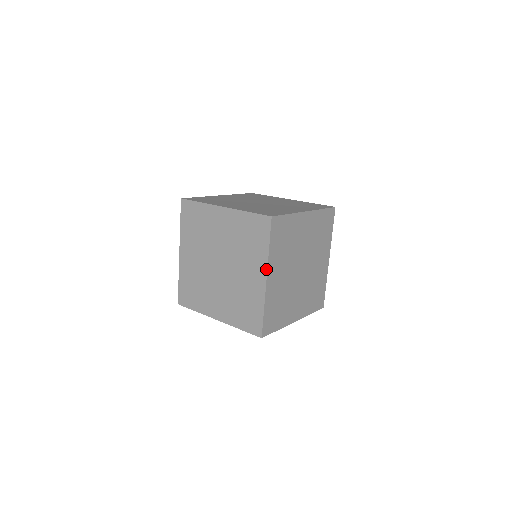
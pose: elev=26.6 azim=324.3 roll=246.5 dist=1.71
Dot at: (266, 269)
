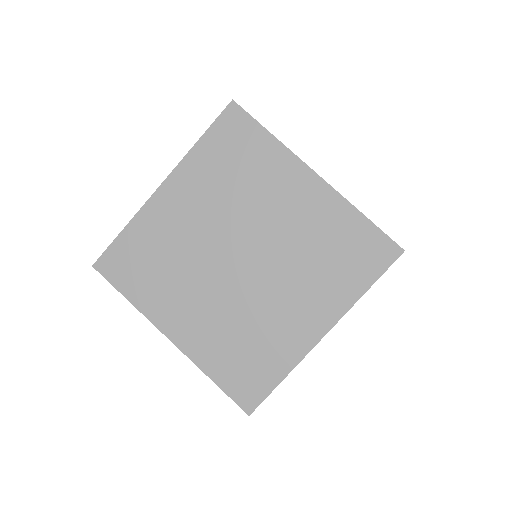
Dot at: (336, 320)
